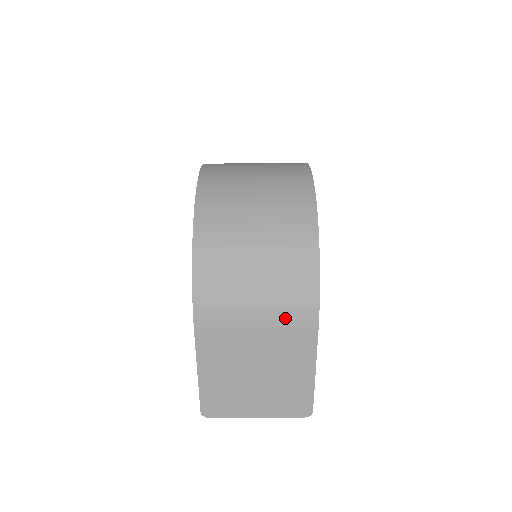
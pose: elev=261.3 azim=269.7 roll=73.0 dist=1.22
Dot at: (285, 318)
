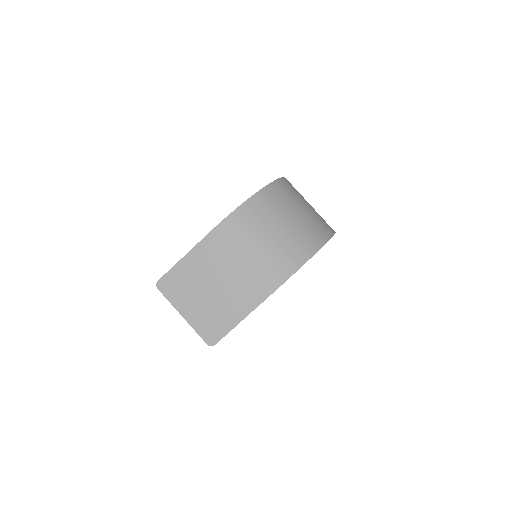
Dot at: (262, 271)
